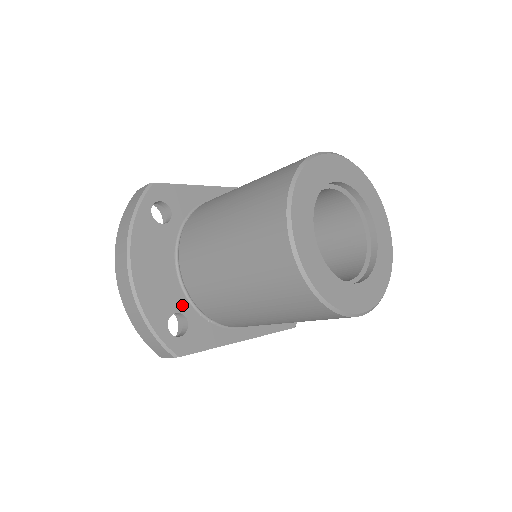
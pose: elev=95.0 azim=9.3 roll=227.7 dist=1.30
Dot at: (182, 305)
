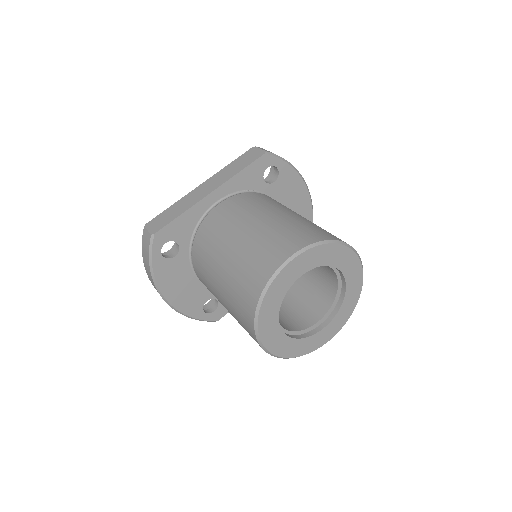
Dot at: (209, 294)
